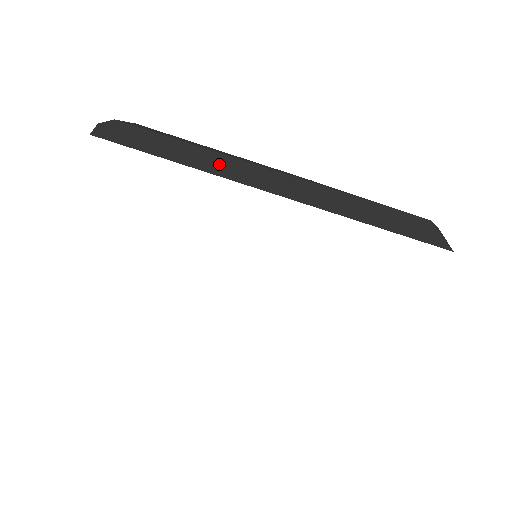
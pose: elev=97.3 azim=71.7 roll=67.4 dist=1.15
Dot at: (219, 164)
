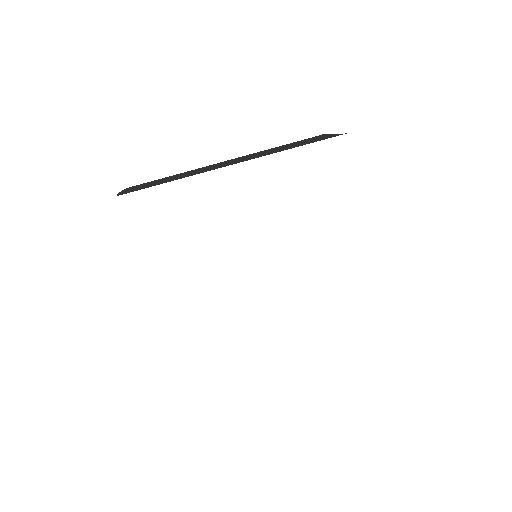
Dot at: (197, 171)
